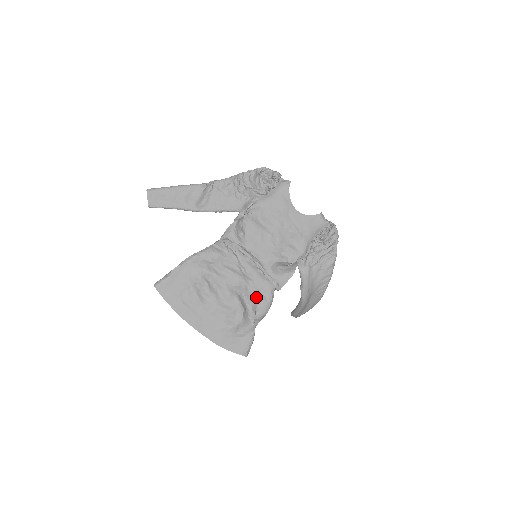
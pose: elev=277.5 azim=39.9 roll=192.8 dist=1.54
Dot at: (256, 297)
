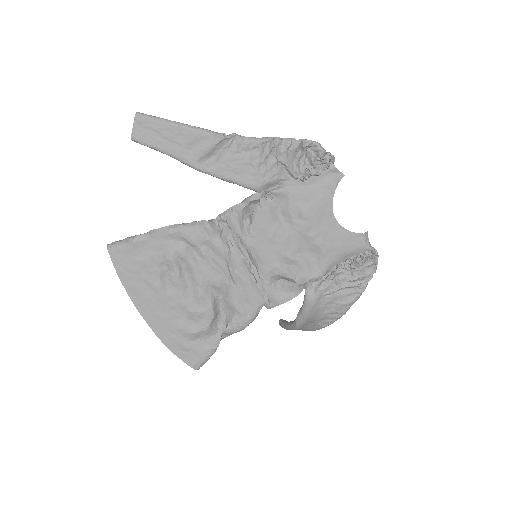
Dot at: (235, 308)
